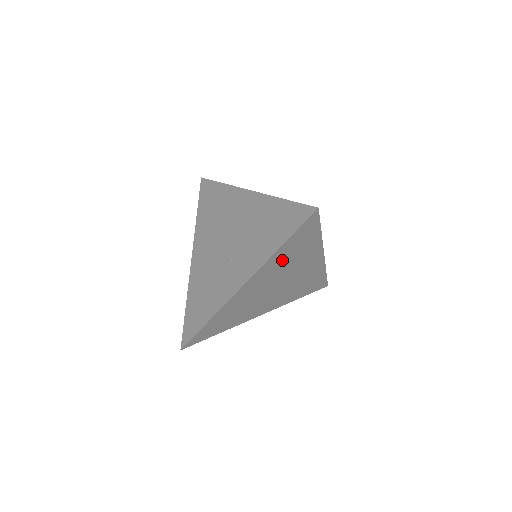
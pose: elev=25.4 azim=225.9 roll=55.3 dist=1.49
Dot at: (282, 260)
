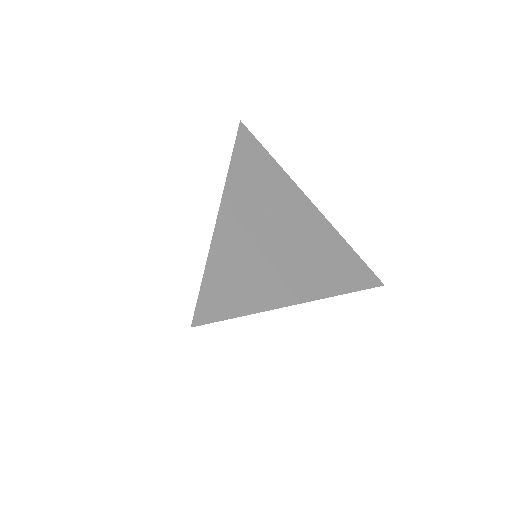
Dot at: (251, 185)
